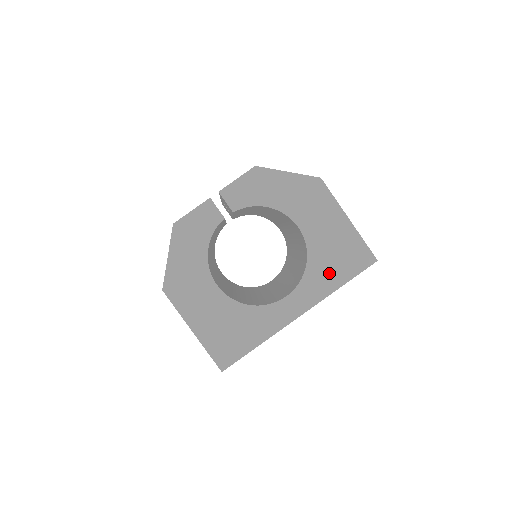
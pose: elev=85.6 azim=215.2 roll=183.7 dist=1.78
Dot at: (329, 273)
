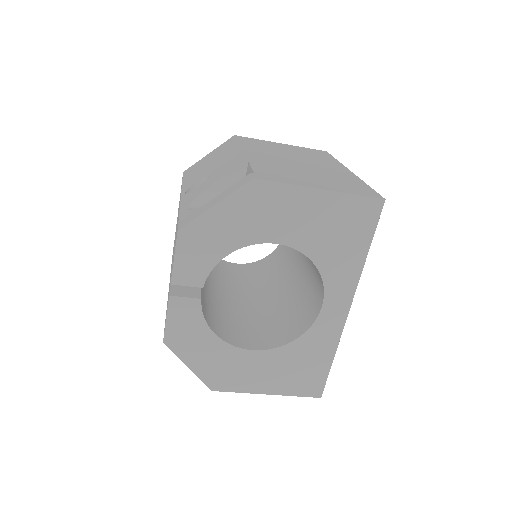
Dot at: (345, 254)
